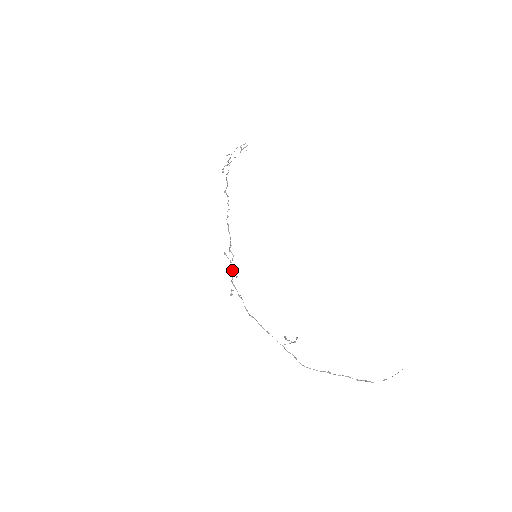
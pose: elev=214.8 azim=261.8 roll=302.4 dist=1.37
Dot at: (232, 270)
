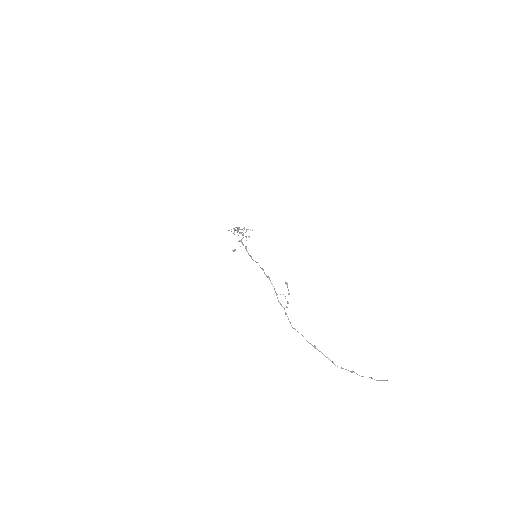
Dot at: occluded
